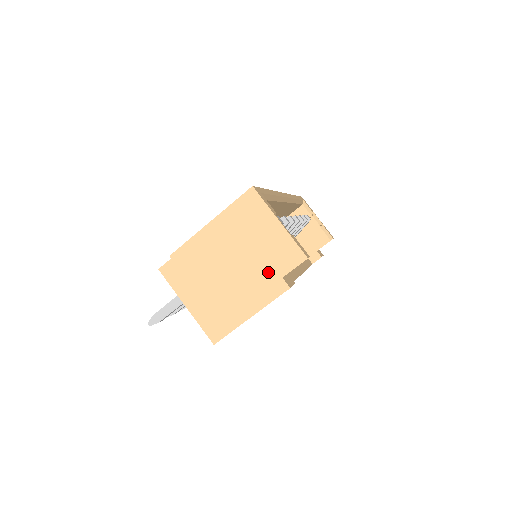
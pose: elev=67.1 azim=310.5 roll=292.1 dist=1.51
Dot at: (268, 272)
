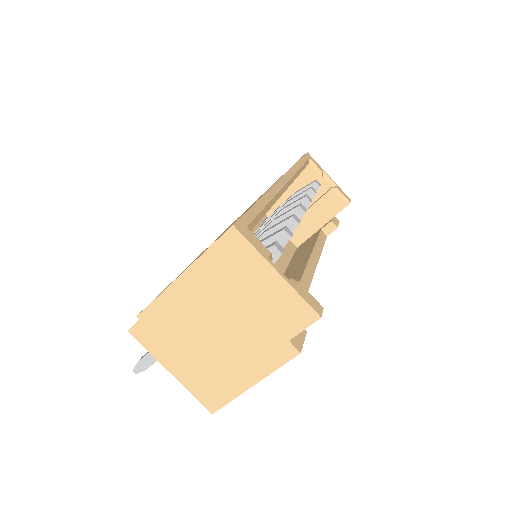
Dot at: (269, 334)
